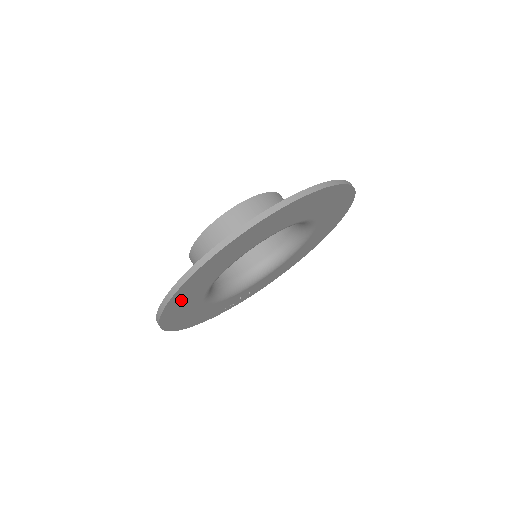
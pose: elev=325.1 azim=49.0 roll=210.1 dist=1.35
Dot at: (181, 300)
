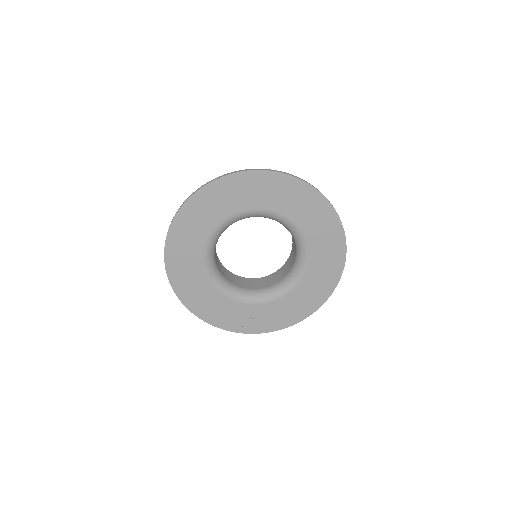
Dot at: (179, 247)
